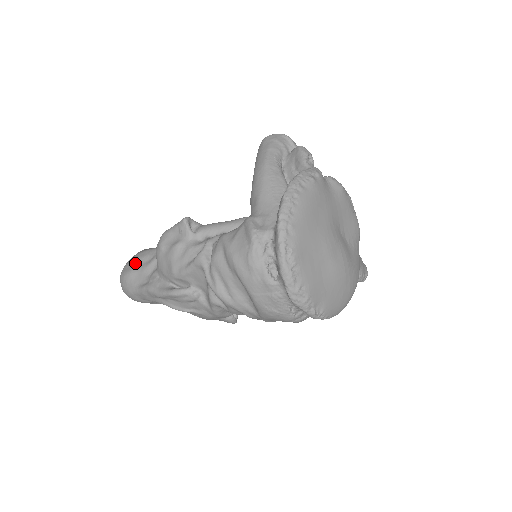
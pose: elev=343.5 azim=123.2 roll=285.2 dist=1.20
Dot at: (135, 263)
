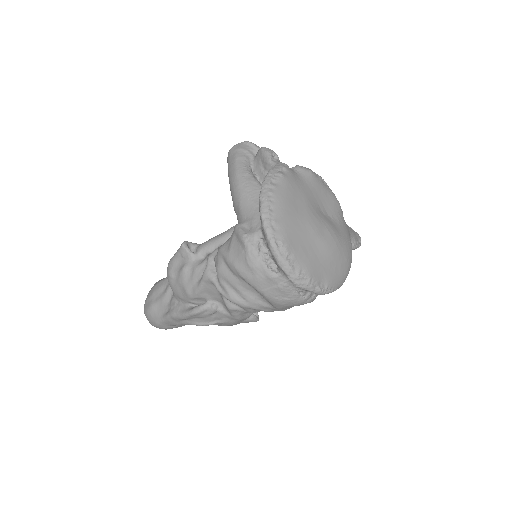
Dot at: (153, 296)
